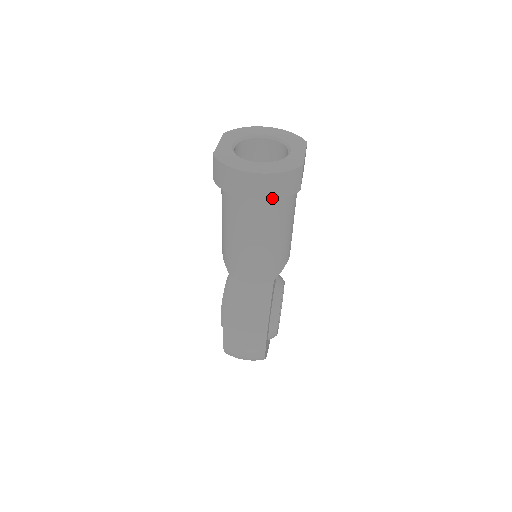
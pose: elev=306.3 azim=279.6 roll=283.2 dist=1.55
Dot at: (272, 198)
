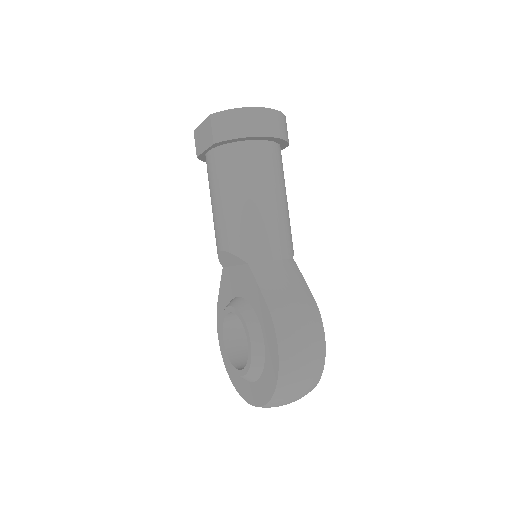
Dot at: (279, 137)
